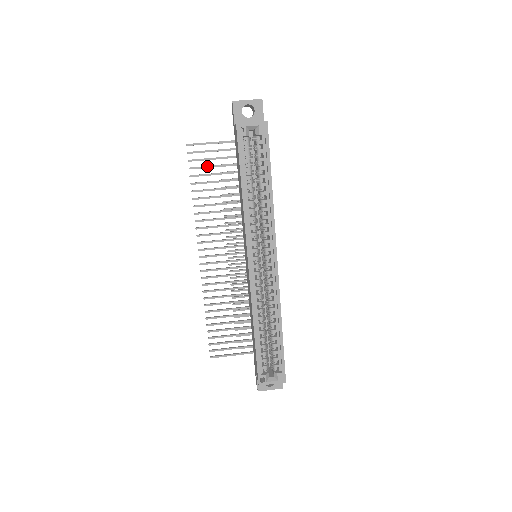
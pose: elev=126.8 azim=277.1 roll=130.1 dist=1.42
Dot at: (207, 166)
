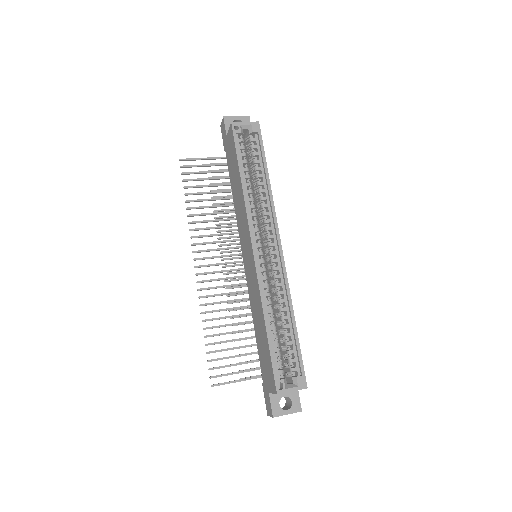
Dot at: (200, 178)
